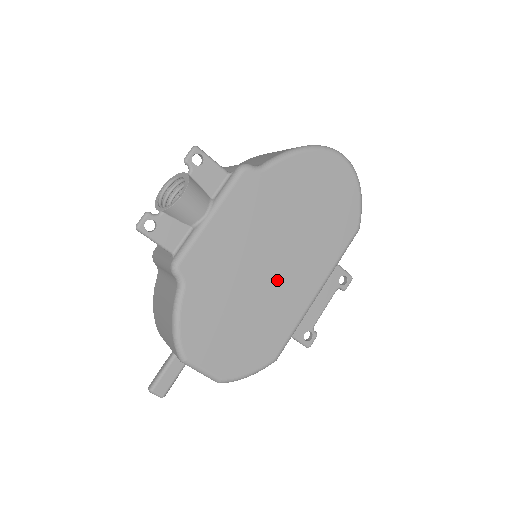
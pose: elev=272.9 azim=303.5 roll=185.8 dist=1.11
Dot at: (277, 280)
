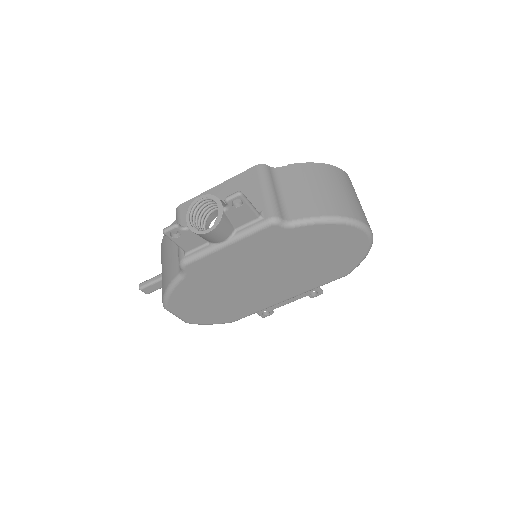
Dot at: (259, 288)
